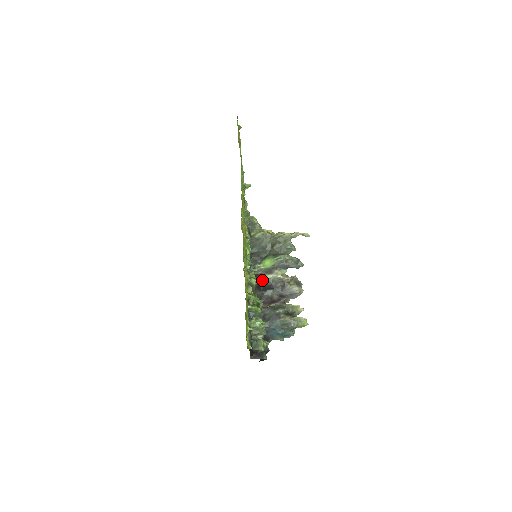
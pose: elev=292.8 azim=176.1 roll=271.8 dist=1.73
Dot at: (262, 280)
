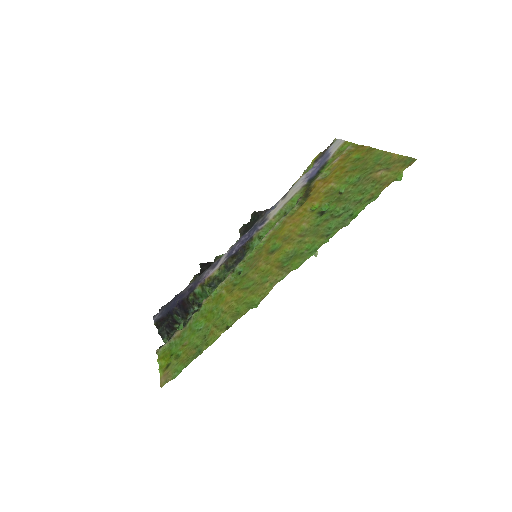
Dot at: occluded
